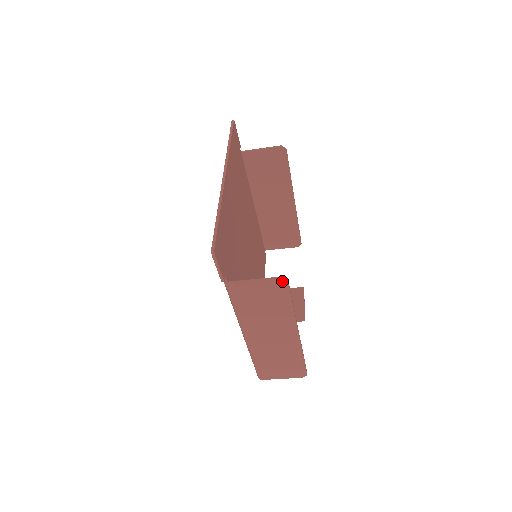
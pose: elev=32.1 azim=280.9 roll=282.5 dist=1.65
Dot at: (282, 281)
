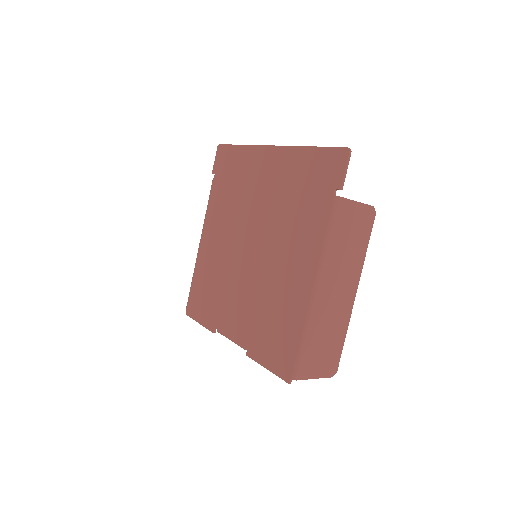
Dot at: (373, 210)
